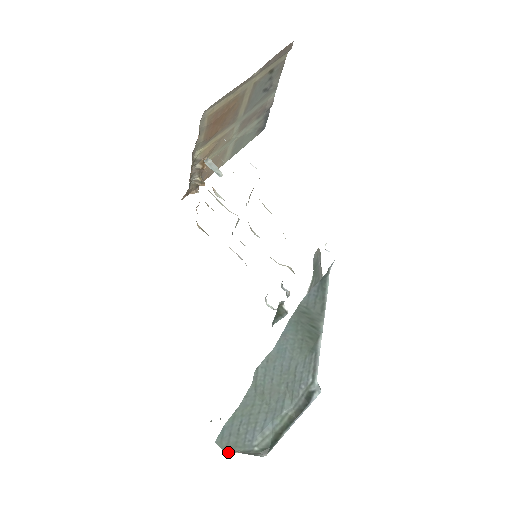
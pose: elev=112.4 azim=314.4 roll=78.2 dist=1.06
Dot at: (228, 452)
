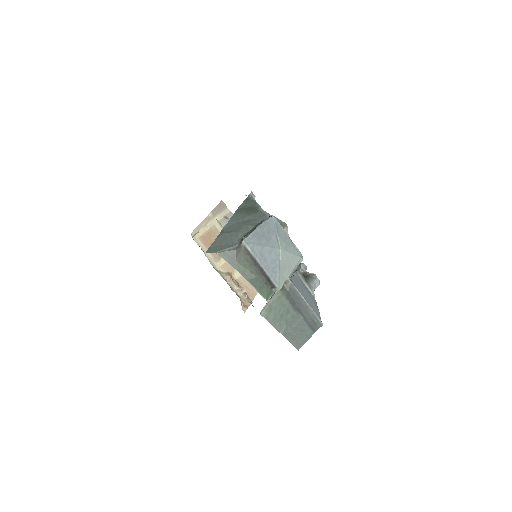
Dot at: (218, 253)
